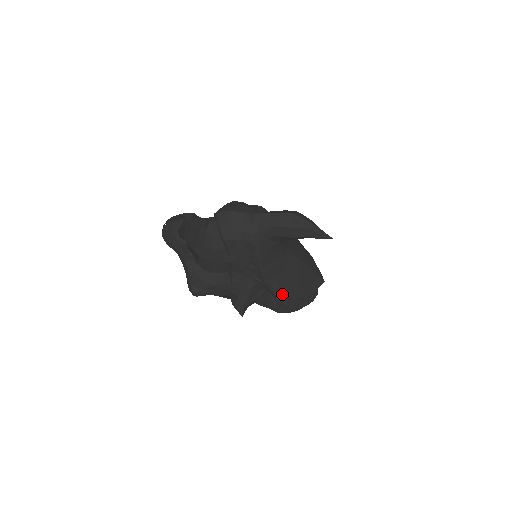
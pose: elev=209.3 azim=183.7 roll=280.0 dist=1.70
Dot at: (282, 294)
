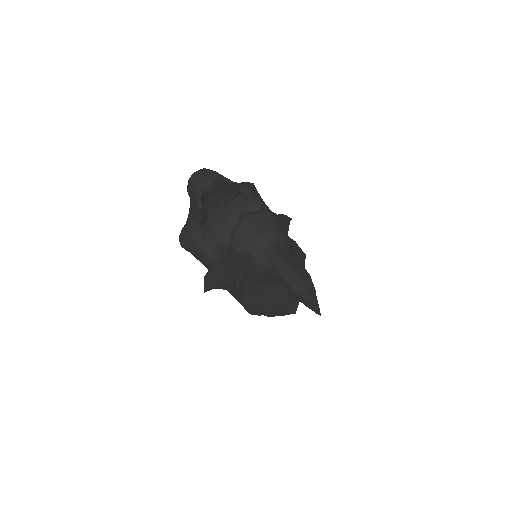
Dot at: (248, 307)
